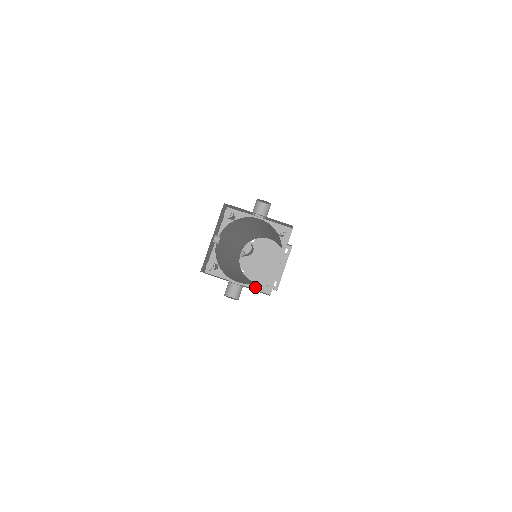
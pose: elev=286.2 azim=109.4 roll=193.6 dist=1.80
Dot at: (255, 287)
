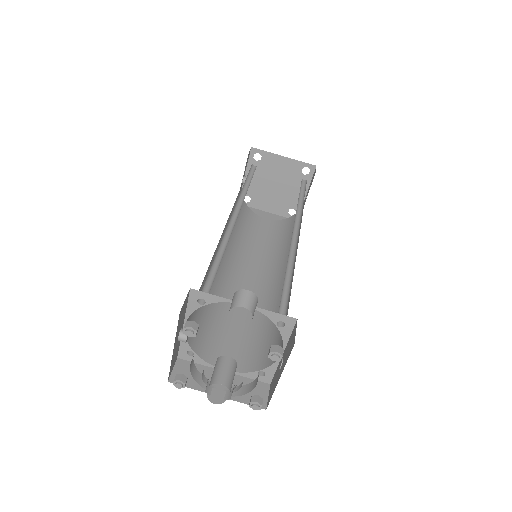
Dot at: (248, 376)
